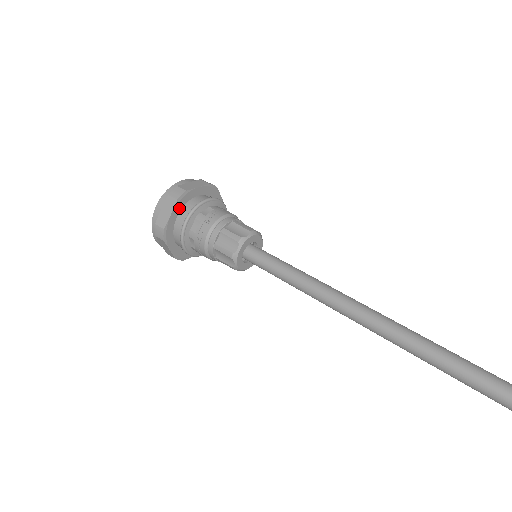
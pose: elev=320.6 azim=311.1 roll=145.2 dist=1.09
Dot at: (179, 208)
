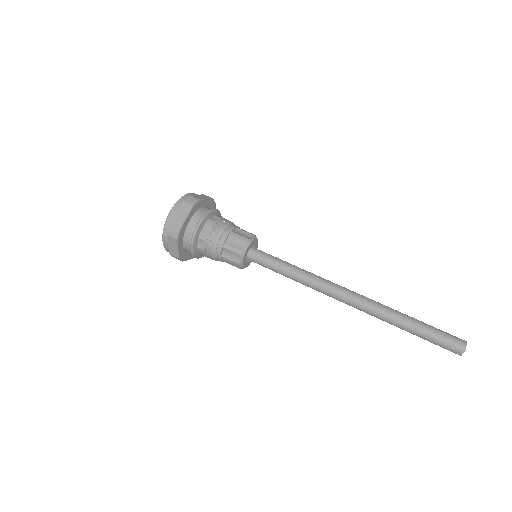
Dot at: (192, 213)
